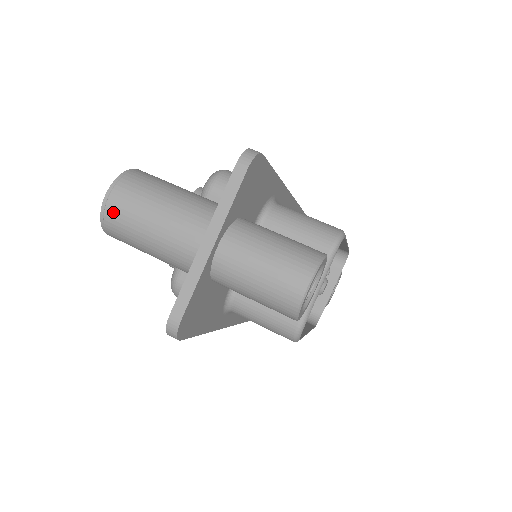
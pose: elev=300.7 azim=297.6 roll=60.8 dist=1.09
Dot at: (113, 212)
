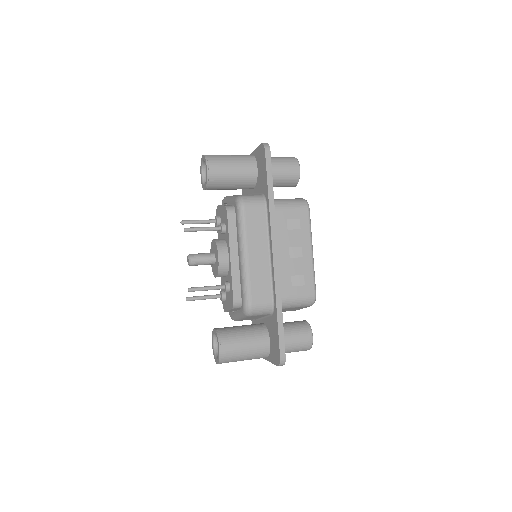
Dot at: (210, 155)
